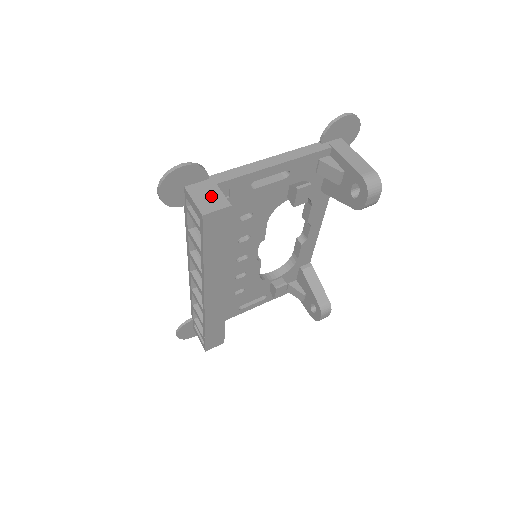
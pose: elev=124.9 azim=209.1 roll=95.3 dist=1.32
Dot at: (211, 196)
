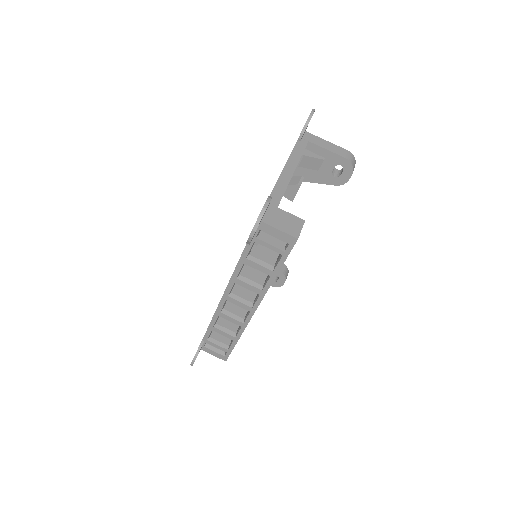
Dot at: (286, 220)
